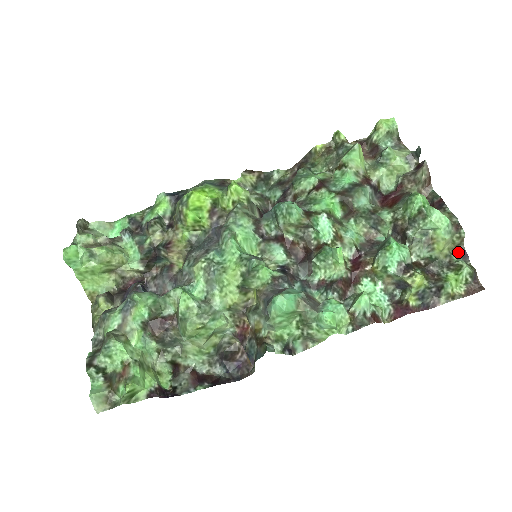
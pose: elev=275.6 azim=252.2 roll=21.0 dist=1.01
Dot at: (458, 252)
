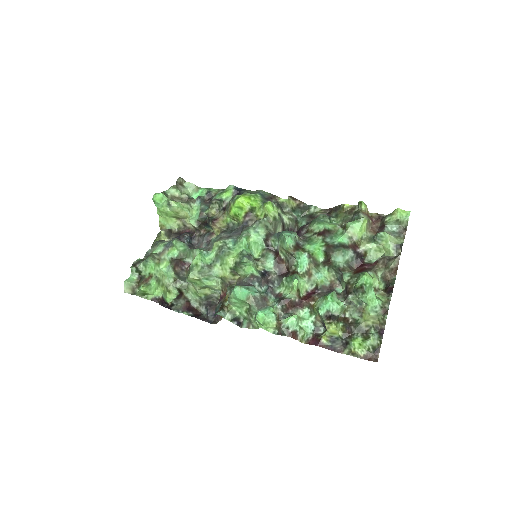
Dot at: (379, 328)
